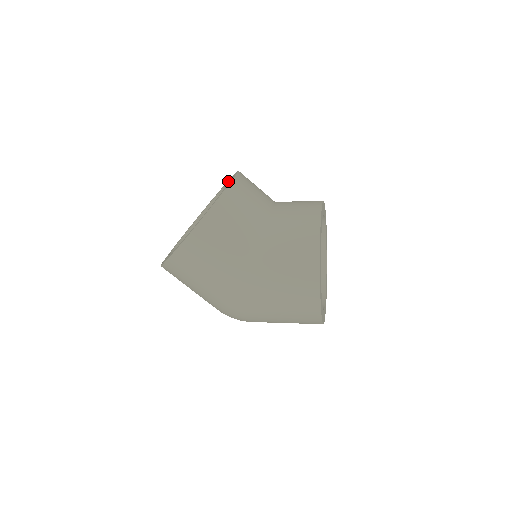
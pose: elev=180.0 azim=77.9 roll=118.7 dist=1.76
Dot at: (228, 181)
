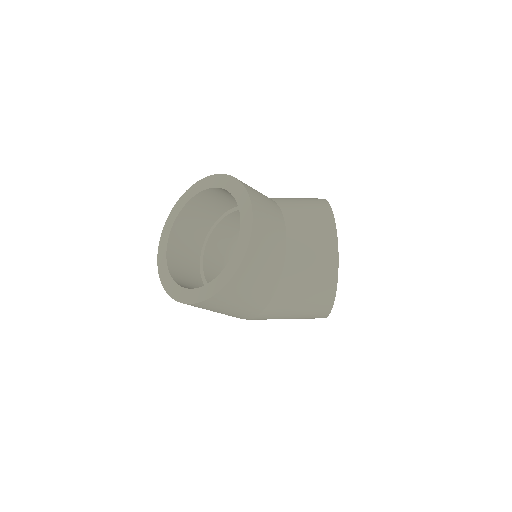
Dot at: (229, 191)
